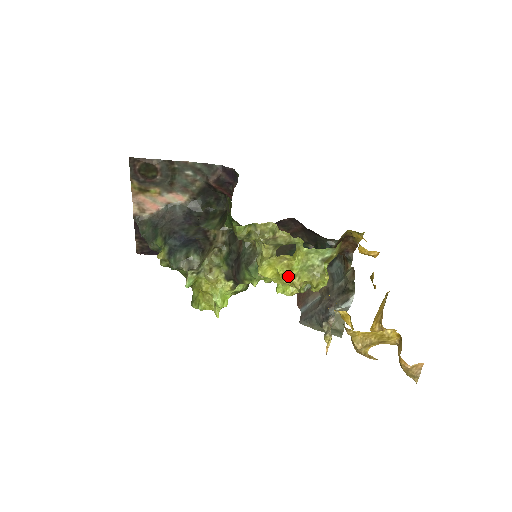
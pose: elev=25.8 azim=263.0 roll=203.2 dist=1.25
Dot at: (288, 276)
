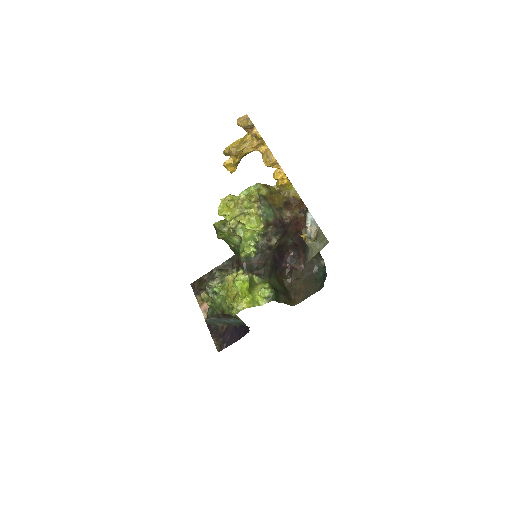
Dot at: (230, 201)
